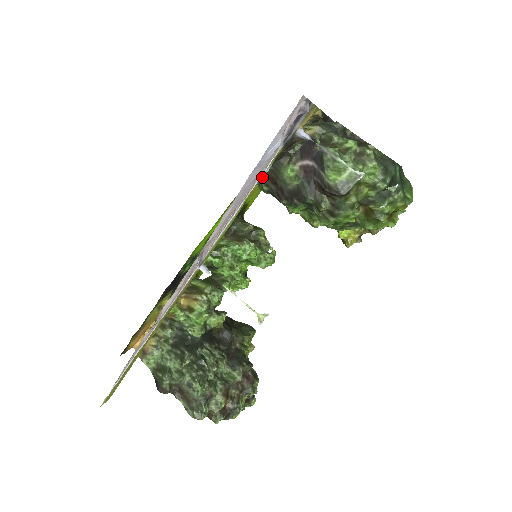
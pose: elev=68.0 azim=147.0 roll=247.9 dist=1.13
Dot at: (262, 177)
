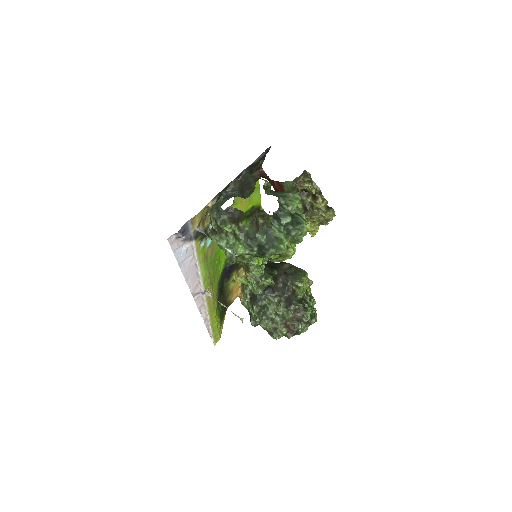
Dot at: occluded
